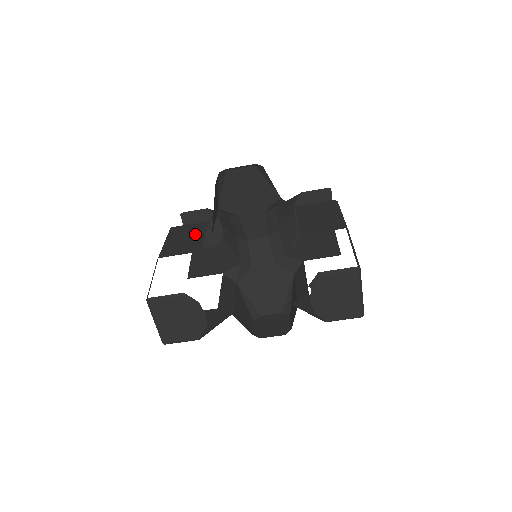
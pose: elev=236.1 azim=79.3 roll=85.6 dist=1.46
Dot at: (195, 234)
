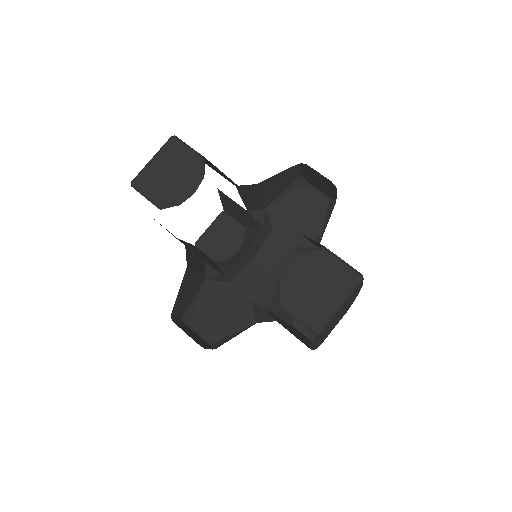
Dot at: occluded
